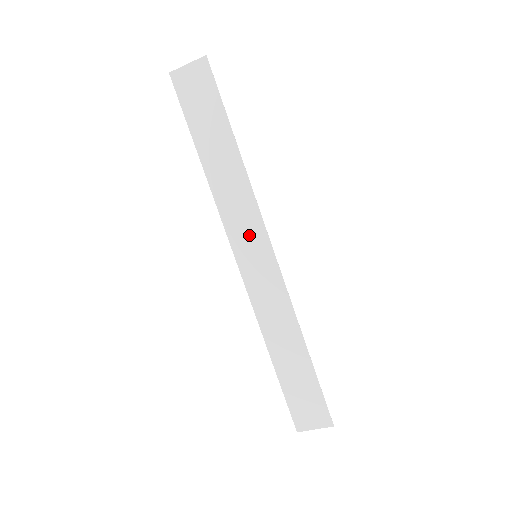
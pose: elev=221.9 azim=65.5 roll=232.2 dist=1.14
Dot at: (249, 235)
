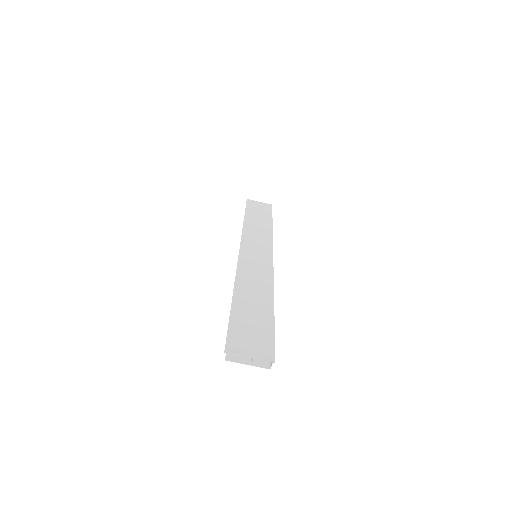
Dot at: (258, 246)
